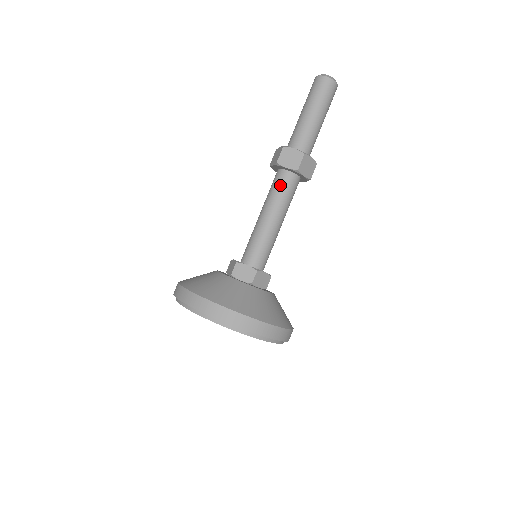
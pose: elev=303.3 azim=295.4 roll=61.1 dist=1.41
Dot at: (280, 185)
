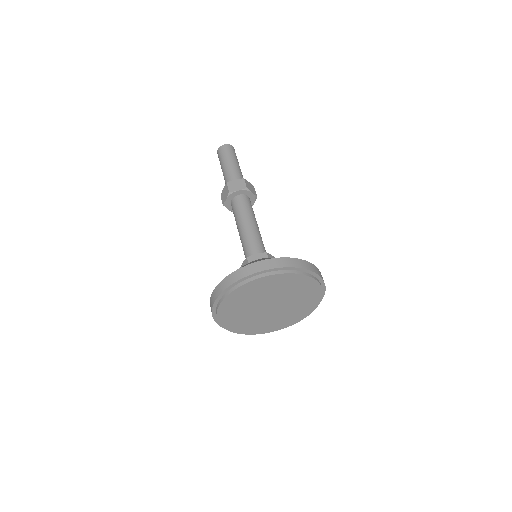
Dot at: (240, 204)
